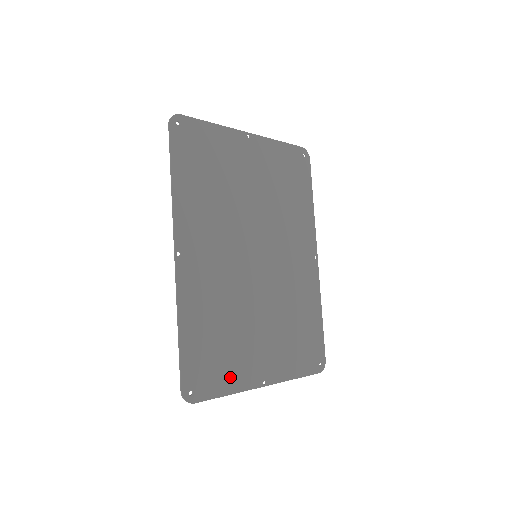
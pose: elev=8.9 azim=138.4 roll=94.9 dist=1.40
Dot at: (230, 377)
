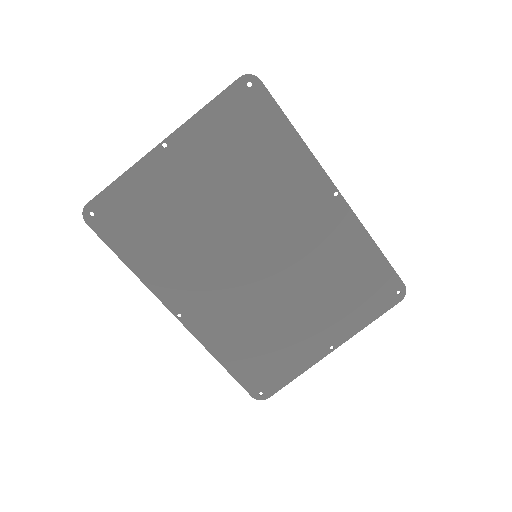
Dot at: (291, 365)
